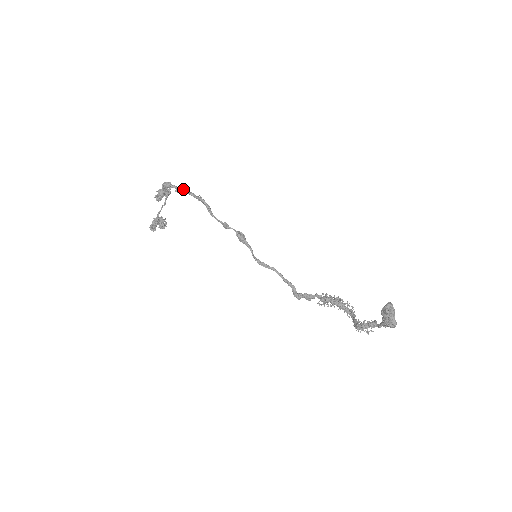
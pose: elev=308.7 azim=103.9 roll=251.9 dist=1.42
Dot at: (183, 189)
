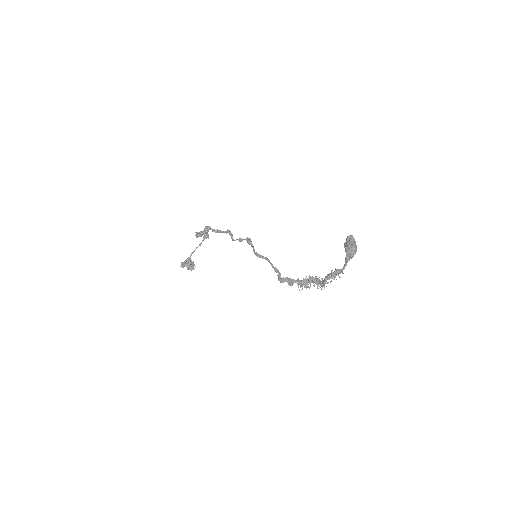
Dot at: occluded
